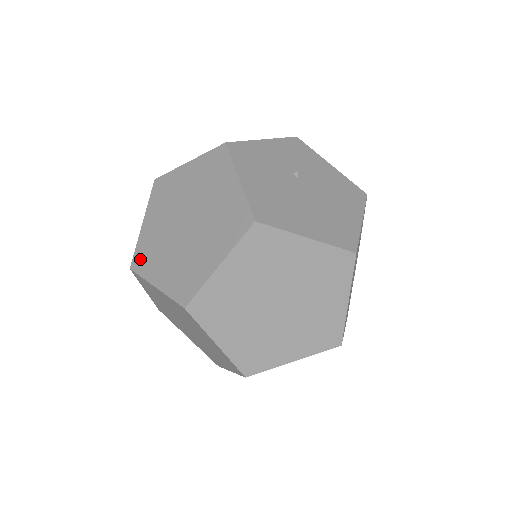
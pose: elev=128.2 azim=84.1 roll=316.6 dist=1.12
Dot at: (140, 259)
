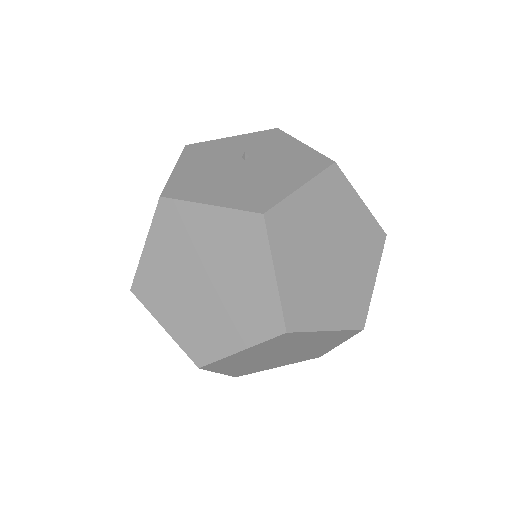
Dot at: occluded
